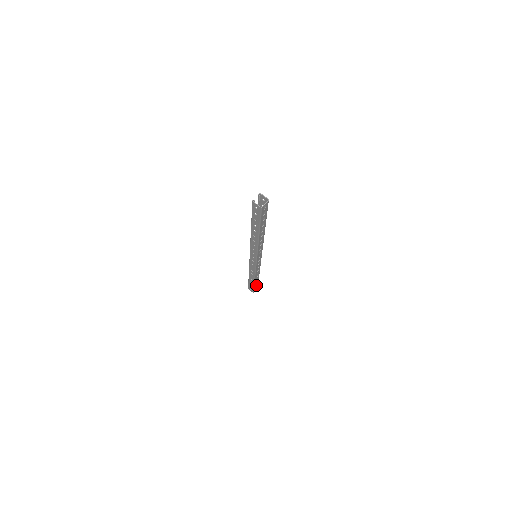
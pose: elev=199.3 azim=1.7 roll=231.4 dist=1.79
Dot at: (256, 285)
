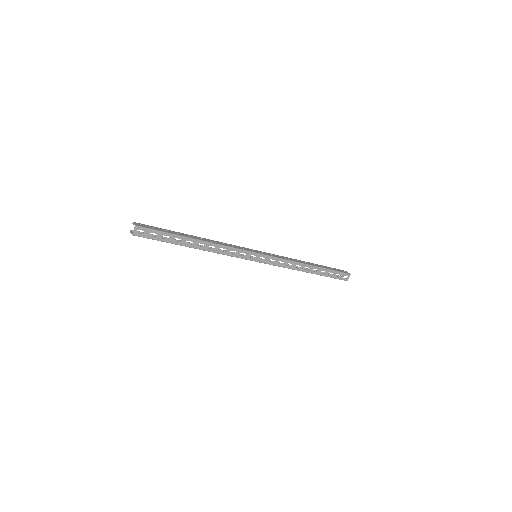
Dot at: (334, 274)
